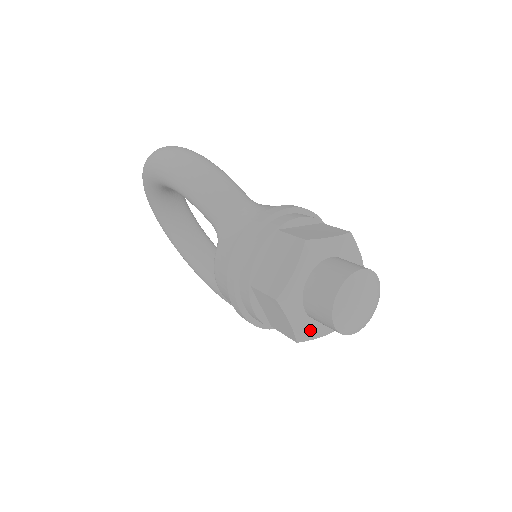
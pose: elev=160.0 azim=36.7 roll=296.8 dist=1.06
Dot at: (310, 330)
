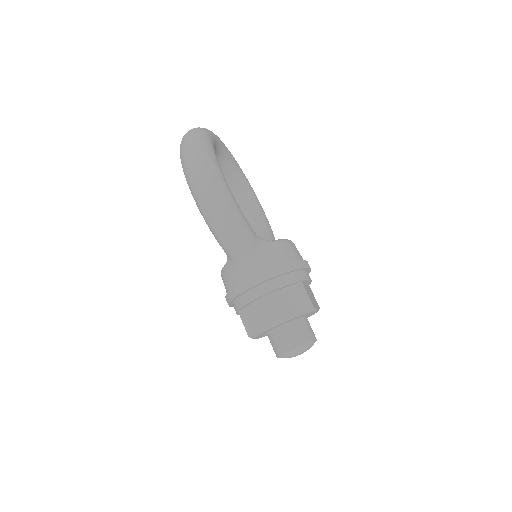
Dot at: occluded
